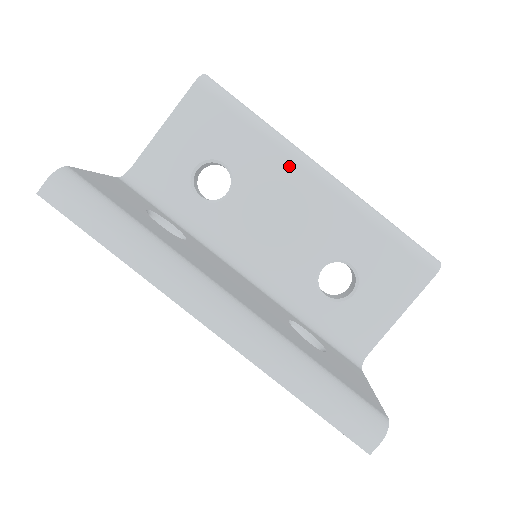
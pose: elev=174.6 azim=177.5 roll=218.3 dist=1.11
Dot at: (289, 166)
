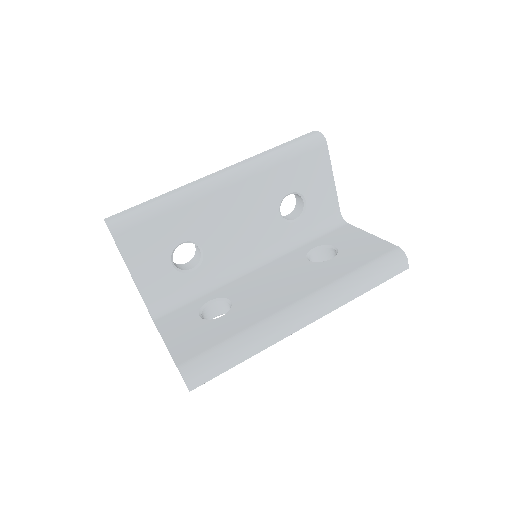
Dot at: (209, 200)
